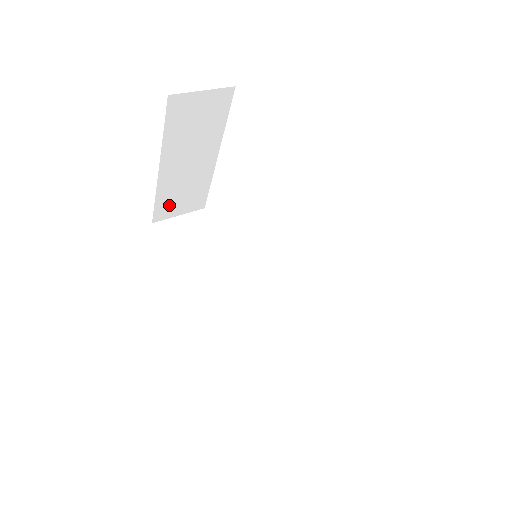
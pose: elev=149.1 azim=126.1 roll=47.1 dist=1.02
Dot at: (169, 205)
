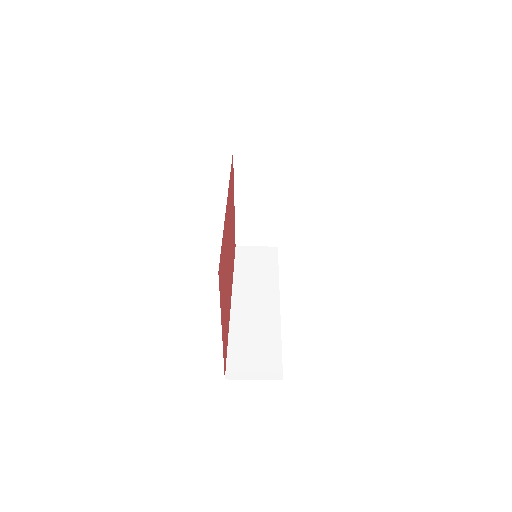
Dot at: (247, 234)
